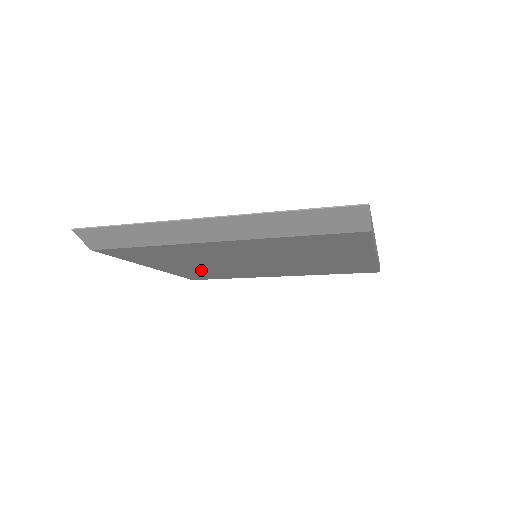
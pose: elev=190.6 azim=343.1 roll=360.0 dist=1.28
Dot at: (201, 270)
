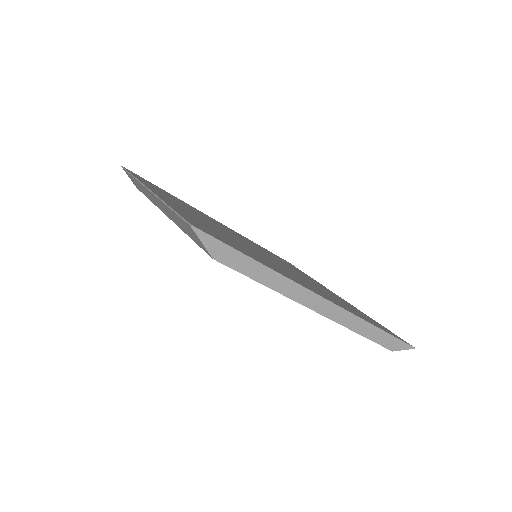
Dot at: occluded
